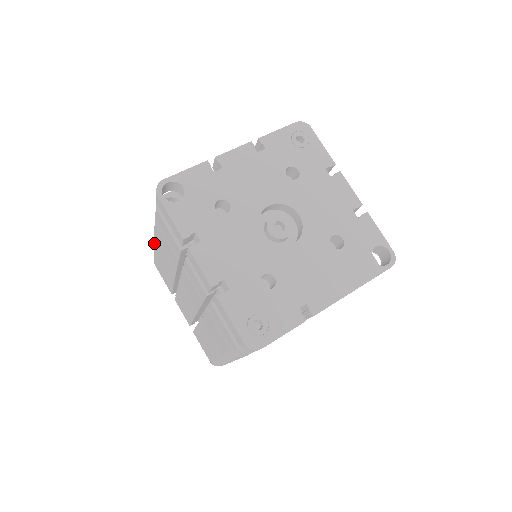
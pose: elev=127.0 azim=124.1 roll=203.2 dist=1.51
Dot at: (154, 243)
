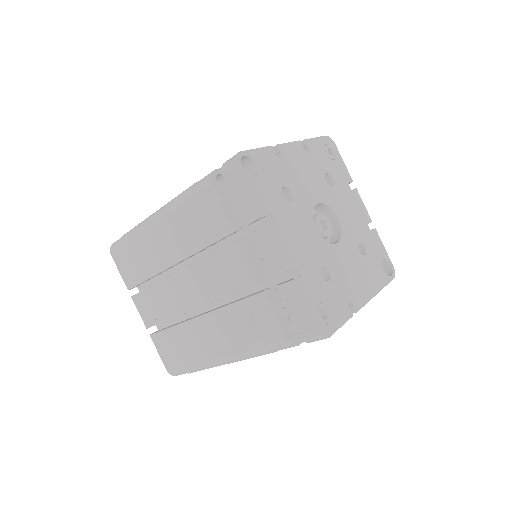
Dot at: (147, 225)
